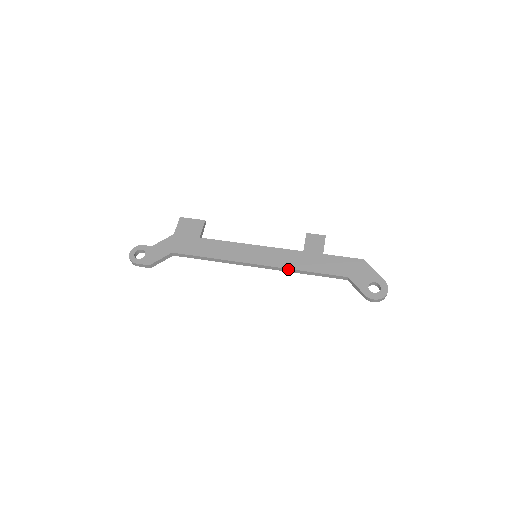
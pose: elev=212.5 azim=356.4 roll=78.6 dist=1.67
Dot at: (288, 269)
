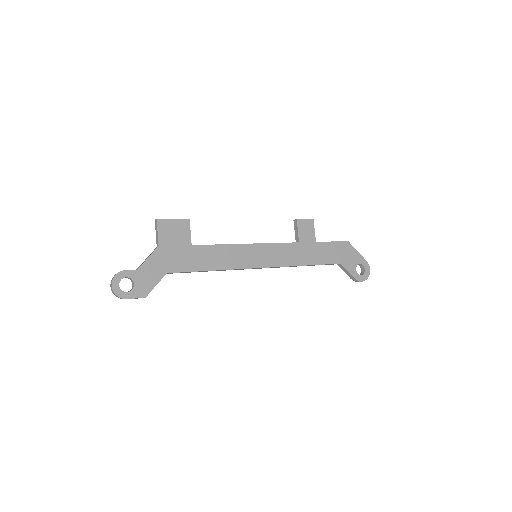
Dot at: (291, 266)
